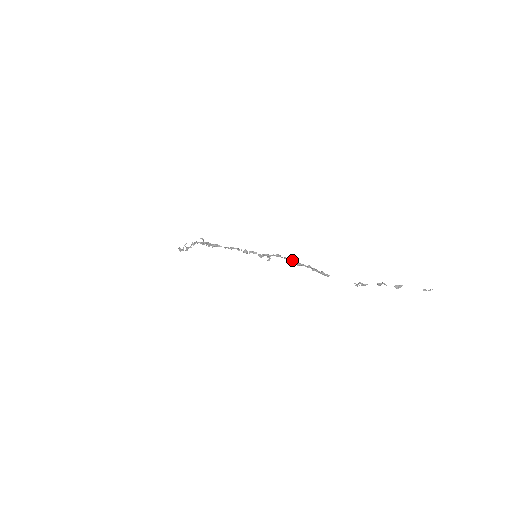
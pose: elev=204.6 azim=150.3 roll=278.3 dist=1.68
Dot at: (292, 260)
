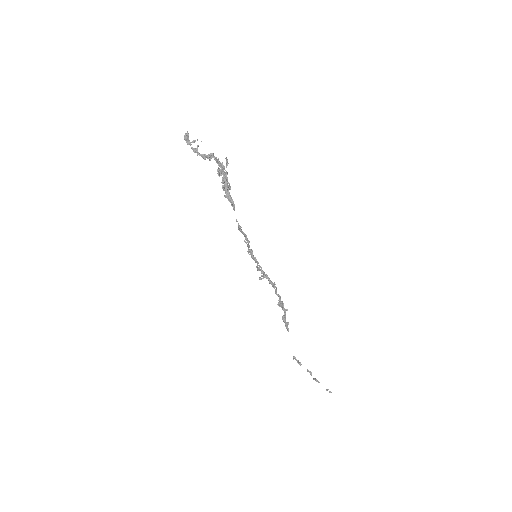
Dot at: (279, 296)
